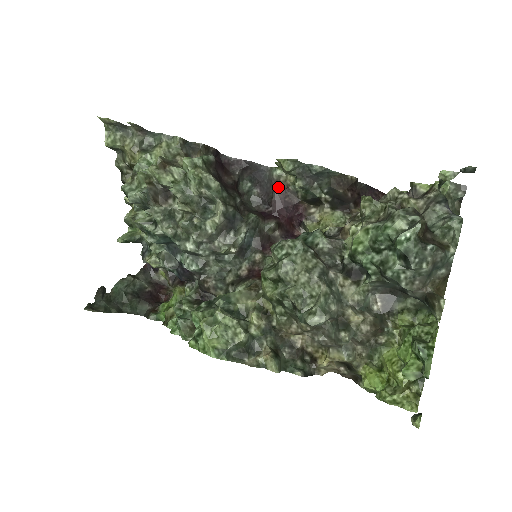
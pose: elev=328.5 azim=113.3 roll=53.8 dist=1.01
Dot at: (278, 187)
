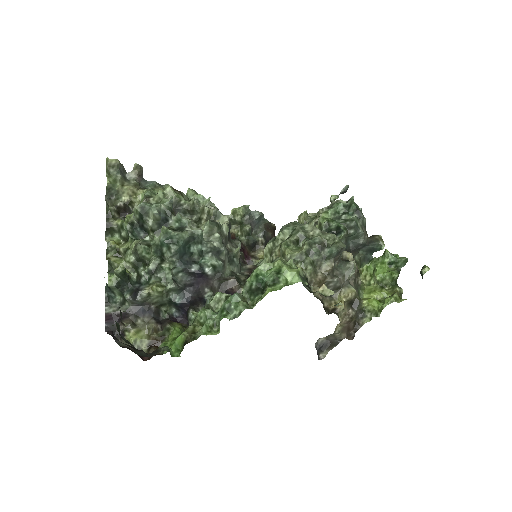
Dot at: occluded
